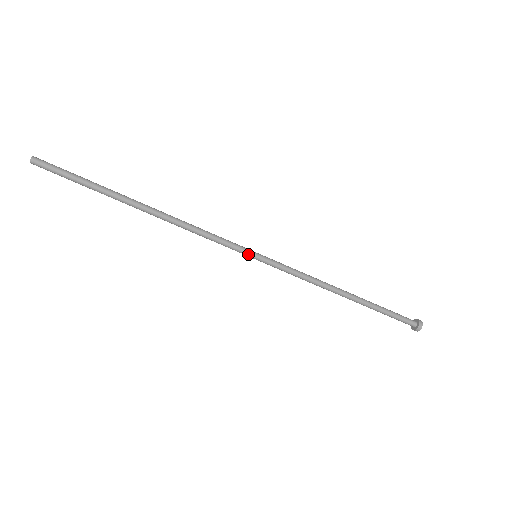
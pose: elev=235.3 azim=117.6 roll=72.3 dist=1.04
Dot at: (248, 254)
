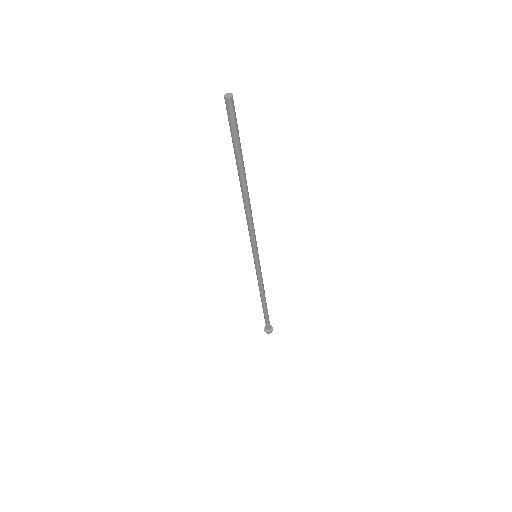
Dot at: (257, 253)
